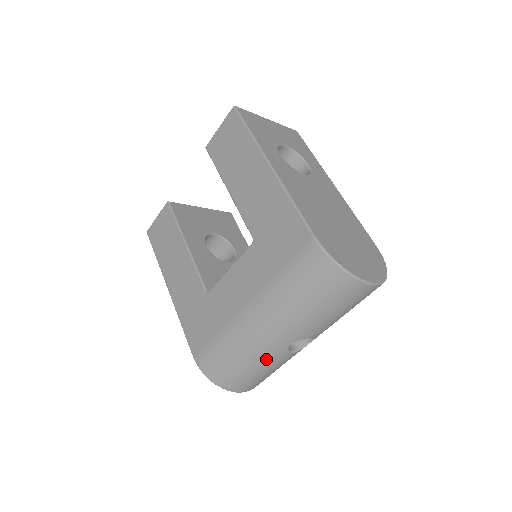
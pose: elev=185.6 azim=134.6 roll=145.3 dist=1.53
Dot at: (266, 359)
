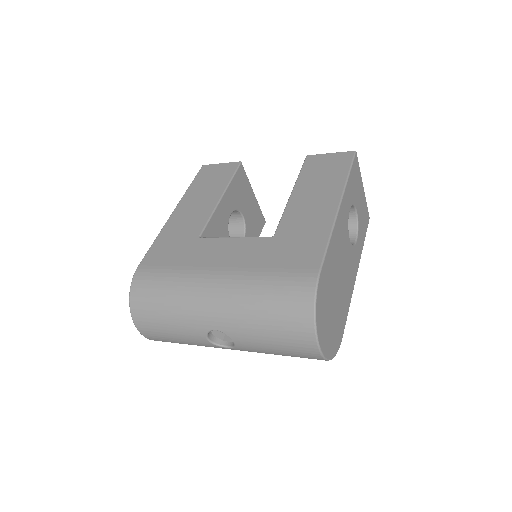
Dot at: (186, 321)
